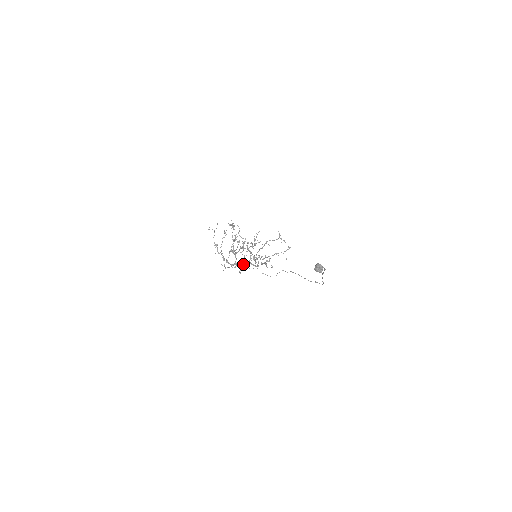
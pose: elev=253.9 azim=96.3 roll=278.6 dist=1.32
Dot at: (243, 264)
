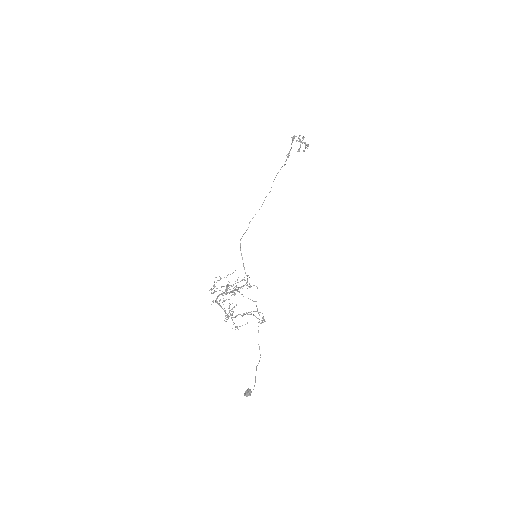
Dot at: occluded
